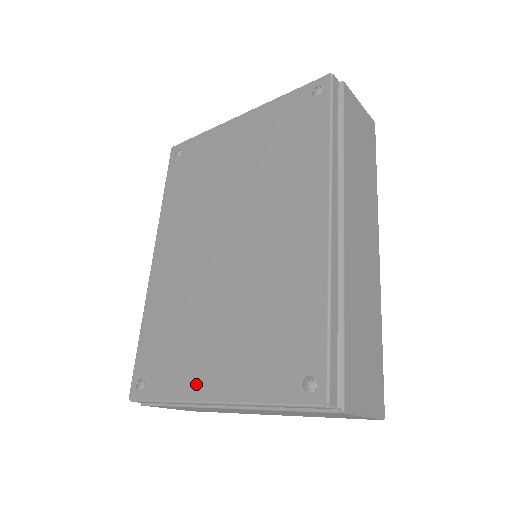
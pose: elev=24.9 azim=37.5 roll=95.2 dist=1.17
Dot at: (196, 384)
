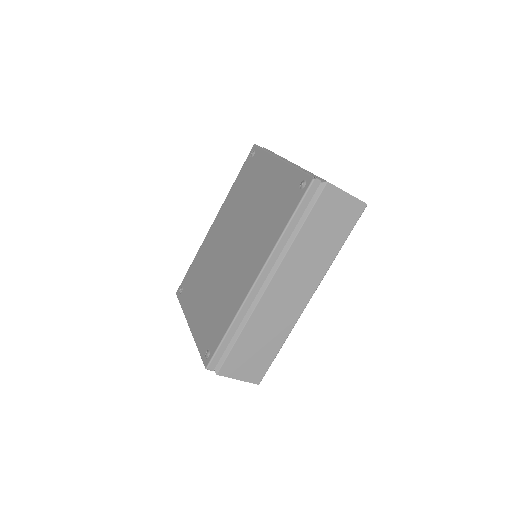
Dot at: (190, 312)
